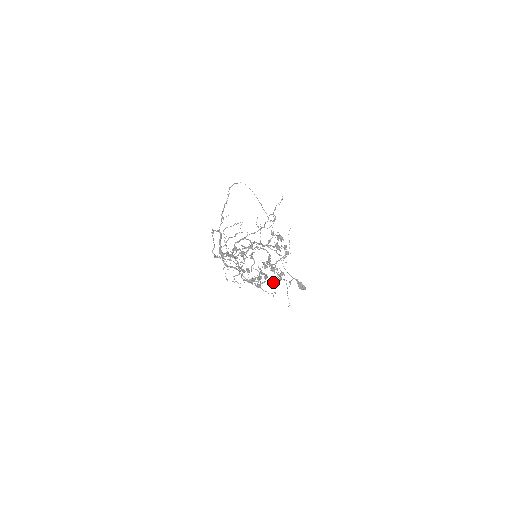
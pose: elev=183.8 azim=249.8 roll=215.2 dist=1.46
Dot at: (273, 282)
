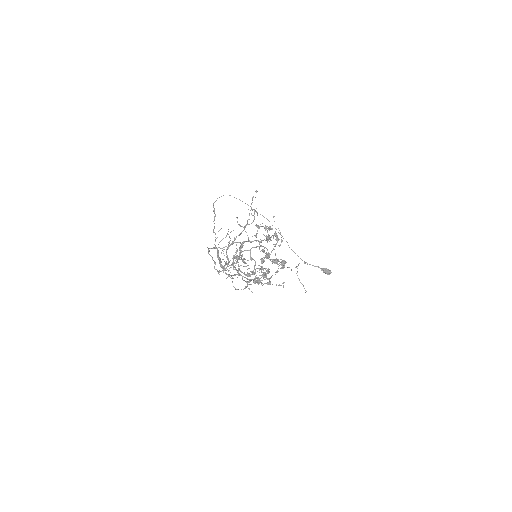
Dot at: occluded
